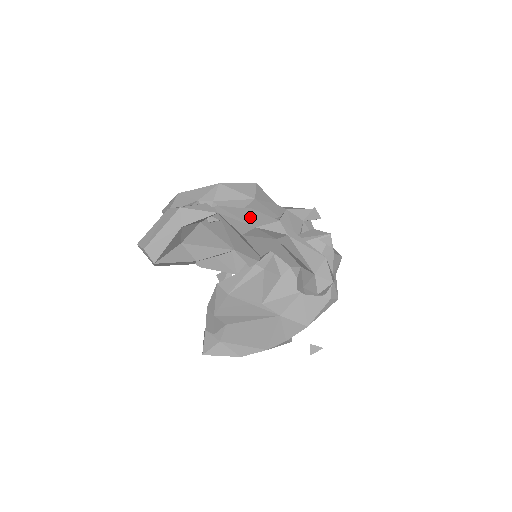
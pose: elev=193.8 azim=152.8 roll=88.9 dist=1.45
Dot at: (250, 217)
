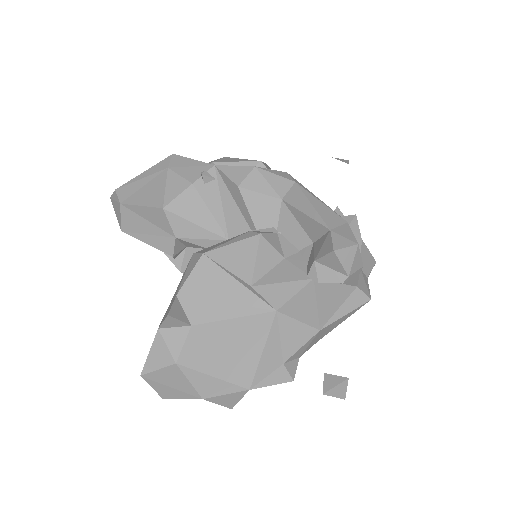
Dot at: occluded
